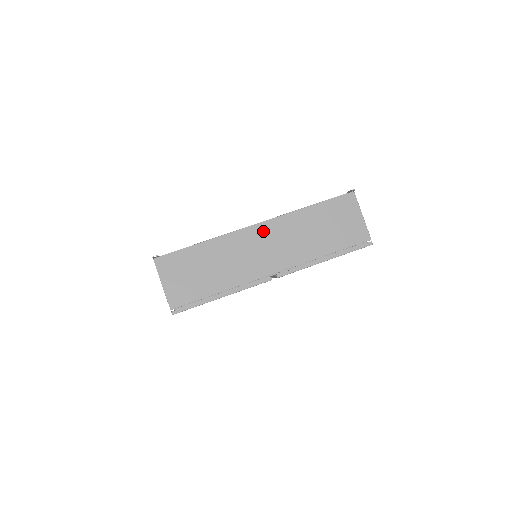
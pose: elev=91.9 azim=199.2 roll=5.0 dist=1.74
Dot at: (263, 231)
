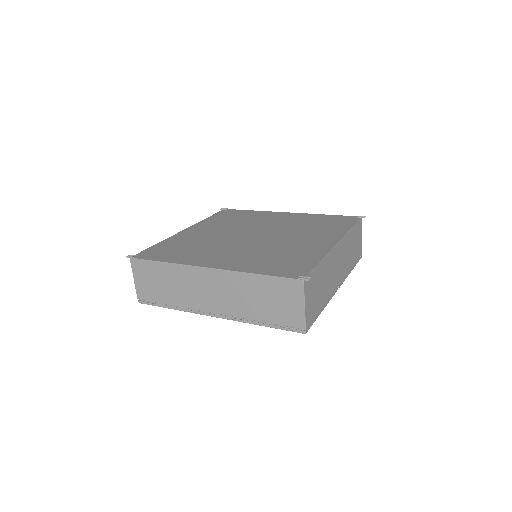
Dot at: (339, 249)
